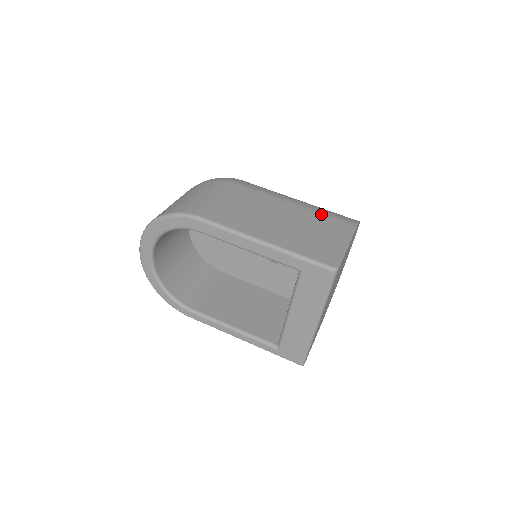
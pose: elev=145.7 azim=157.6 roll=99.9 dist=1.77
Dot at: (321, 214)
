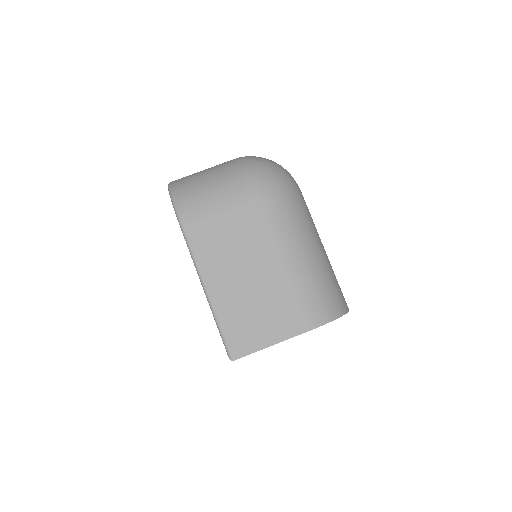
Dot at: (294, 293)
